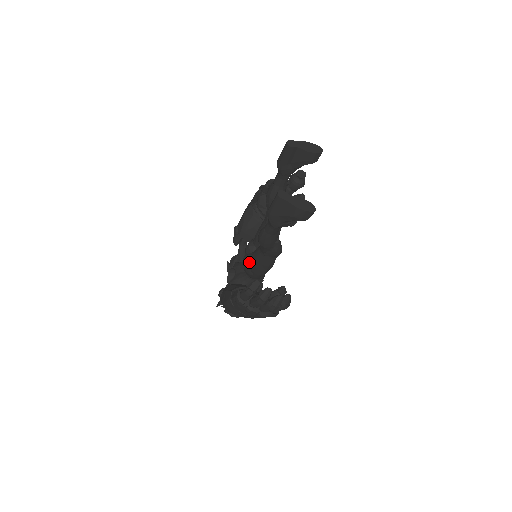
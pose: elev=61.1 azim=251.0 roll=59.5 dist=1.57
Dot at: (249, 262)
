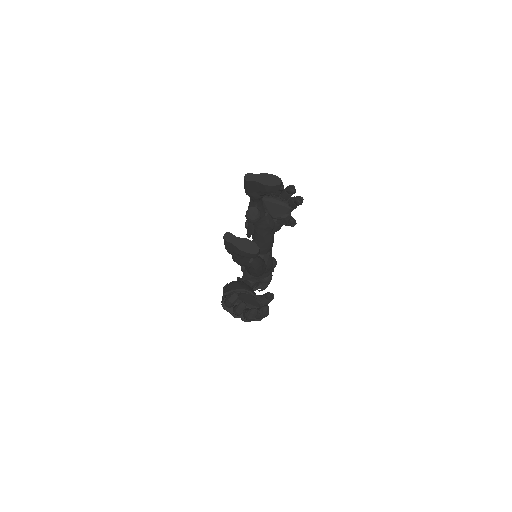
Dot at: occluded
